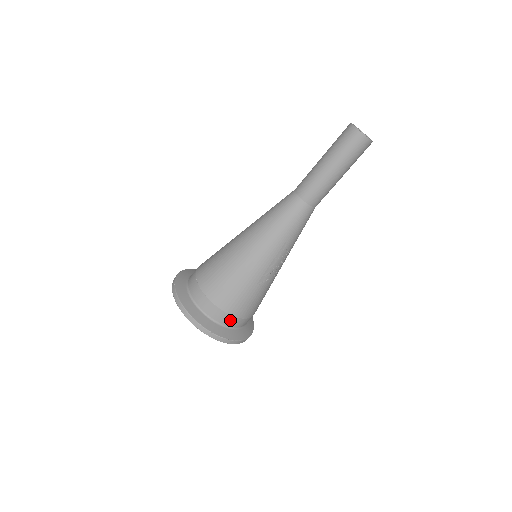
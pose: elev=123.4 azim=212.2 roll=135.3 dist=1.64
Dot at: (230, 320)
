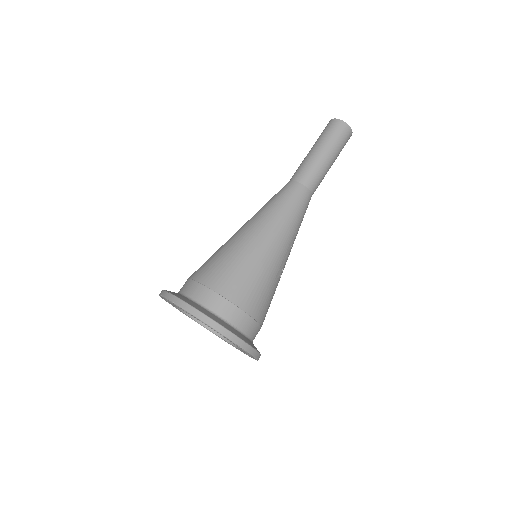
Dot at: (252, 327)
